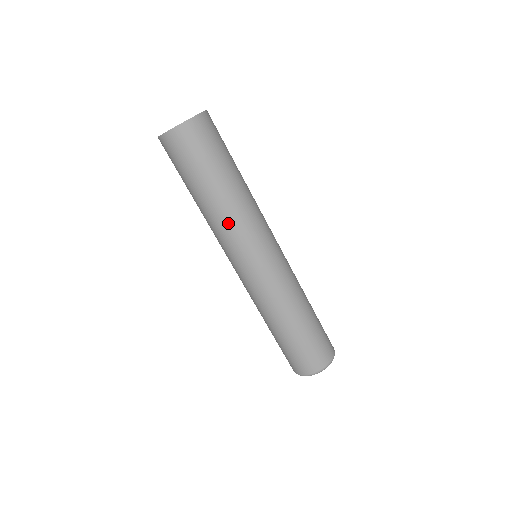
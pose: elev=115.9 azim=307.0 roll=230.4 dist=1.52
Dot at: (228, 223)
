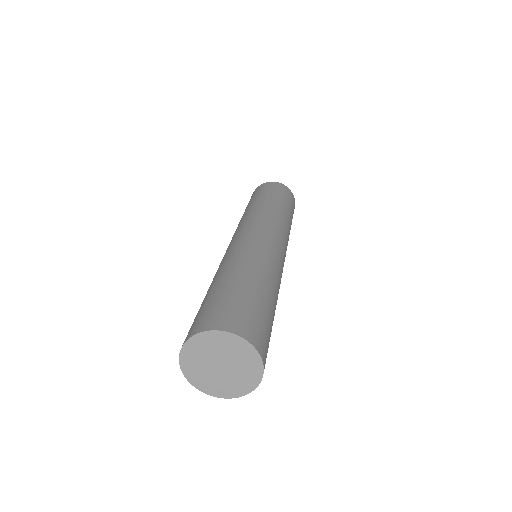
Dot at: occluded
